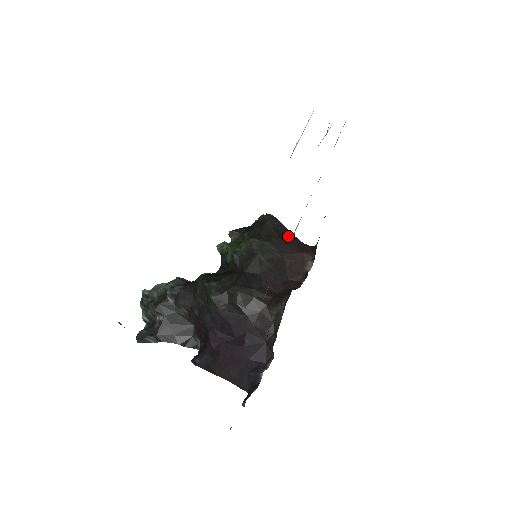
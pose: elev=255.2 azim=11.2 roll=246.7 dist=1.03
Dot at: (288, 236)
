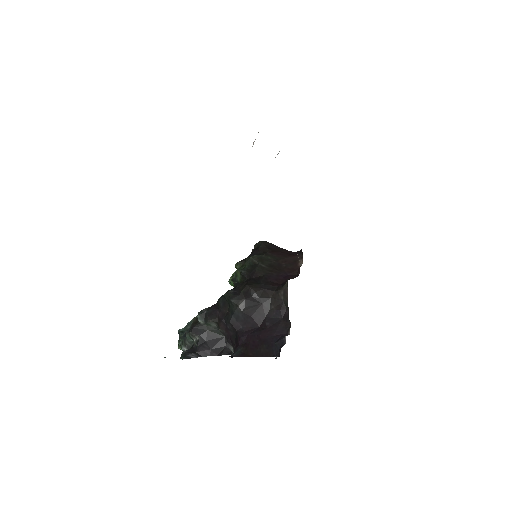
Dot at: (279, 250)
